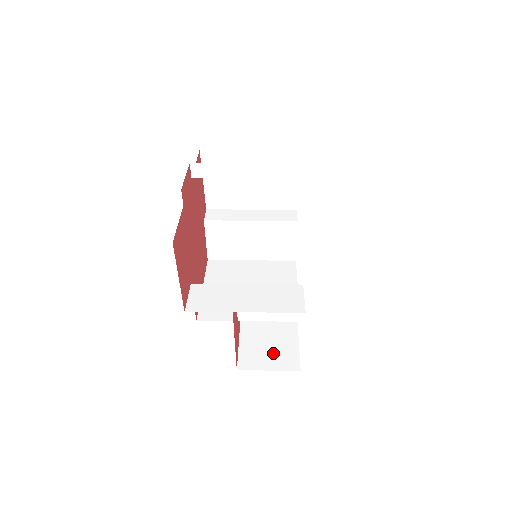
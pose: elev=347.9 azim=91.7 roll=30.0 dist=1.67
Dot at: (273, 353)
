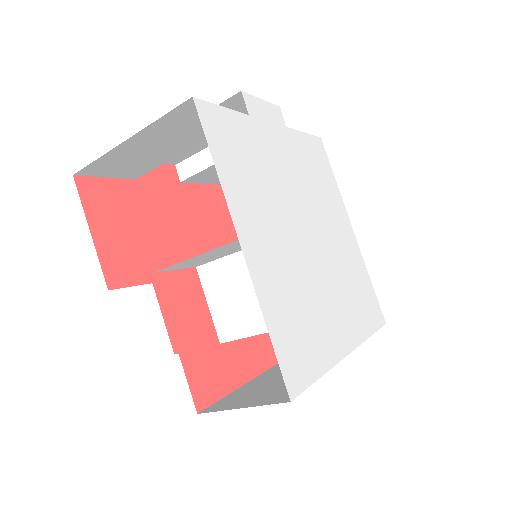
Dot at: (268, 392)
